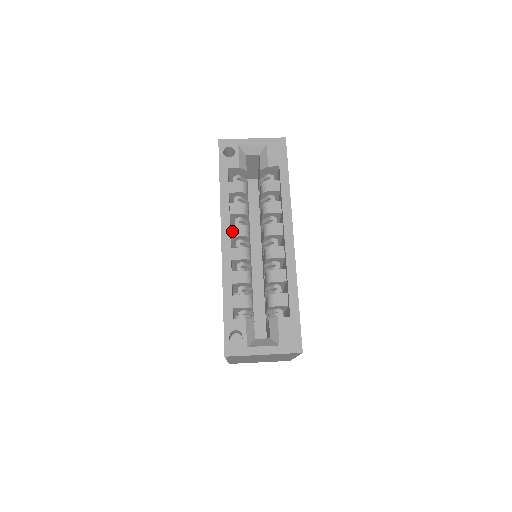
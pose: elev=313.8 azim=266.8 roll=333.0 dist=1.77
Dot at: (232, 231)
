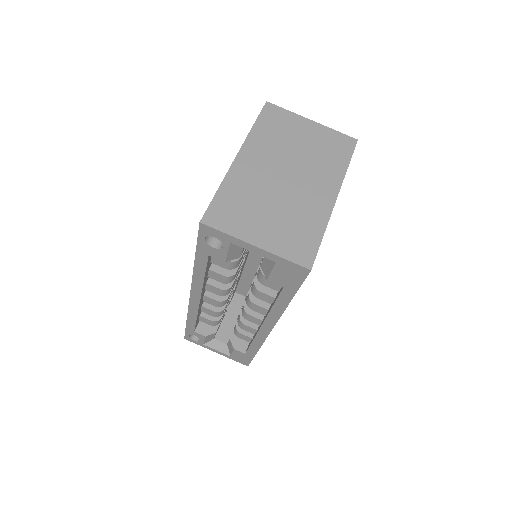
Dot at: (207, 287)
